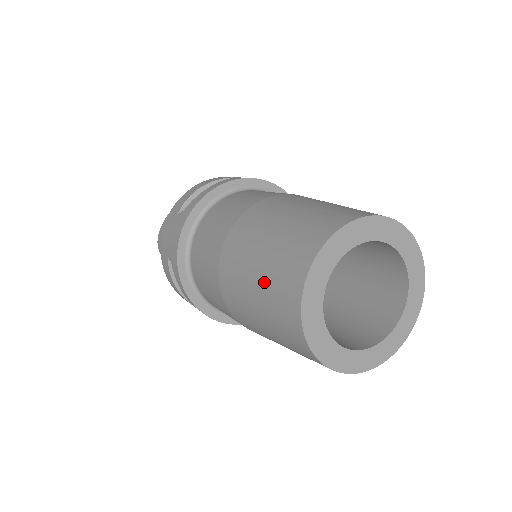
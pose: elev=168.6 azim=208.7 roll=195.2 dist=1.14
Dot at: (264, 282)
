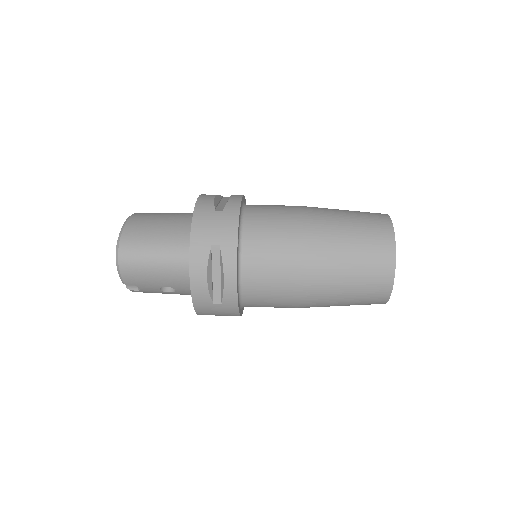
Dot at: (359, 242)
